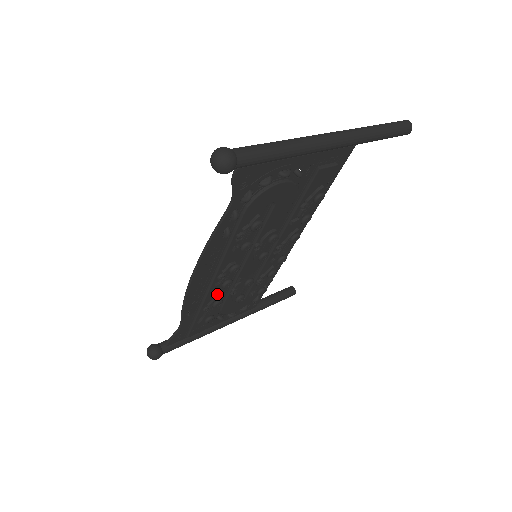
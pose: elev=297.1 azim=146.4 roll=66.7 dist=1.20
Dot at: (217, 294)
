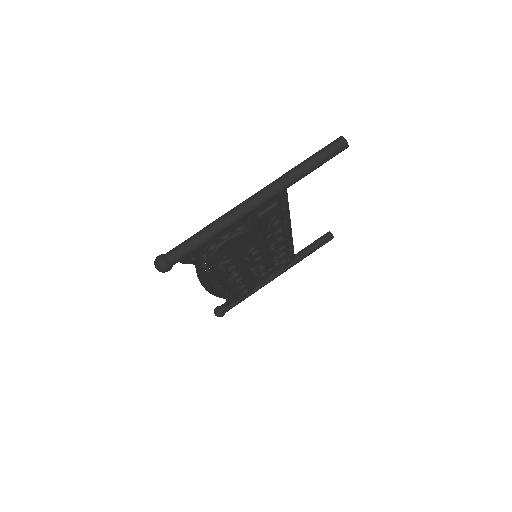
Dot at: (240, 282)
